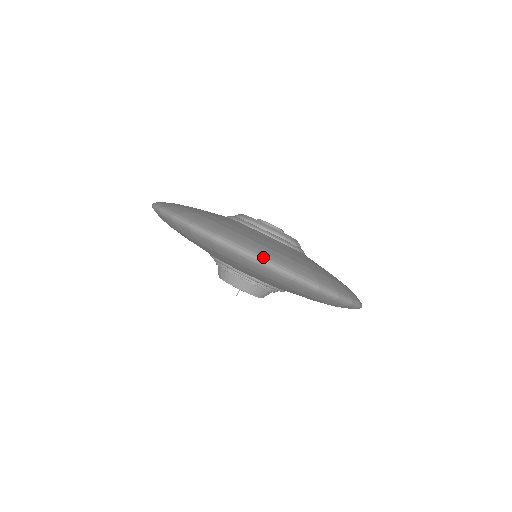
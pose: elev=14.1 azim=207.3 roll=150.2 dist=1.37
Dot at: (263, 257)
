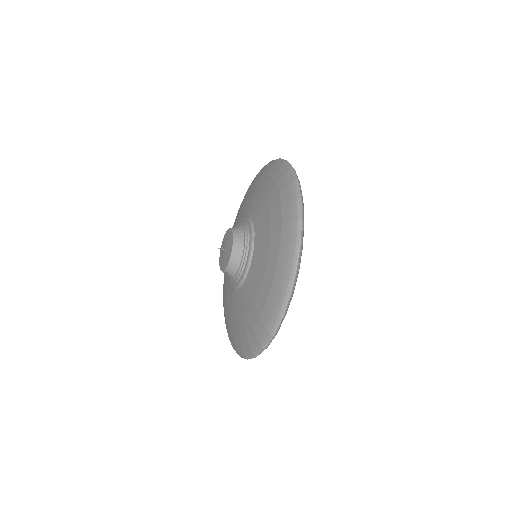
Dot at: occluded
